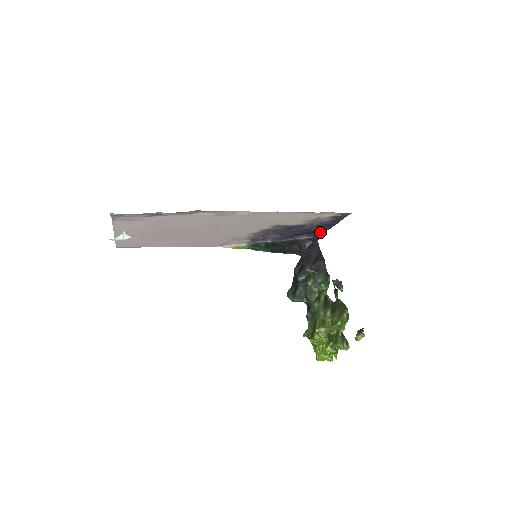
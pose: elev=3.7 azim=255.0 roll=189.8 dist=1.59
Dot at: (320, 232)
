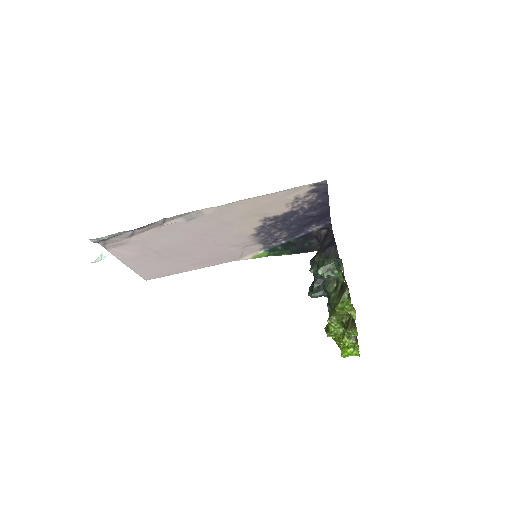
Dot at: (327, 217)
